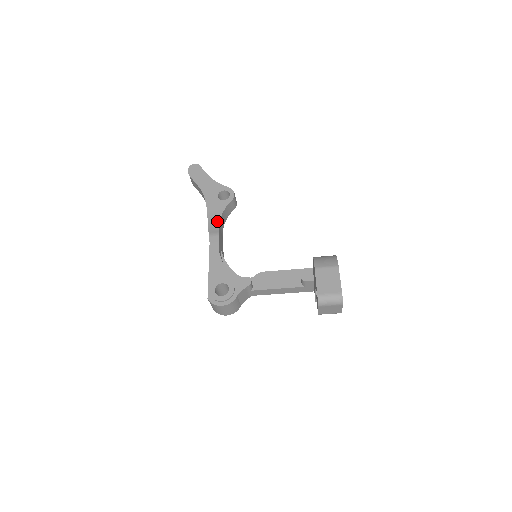
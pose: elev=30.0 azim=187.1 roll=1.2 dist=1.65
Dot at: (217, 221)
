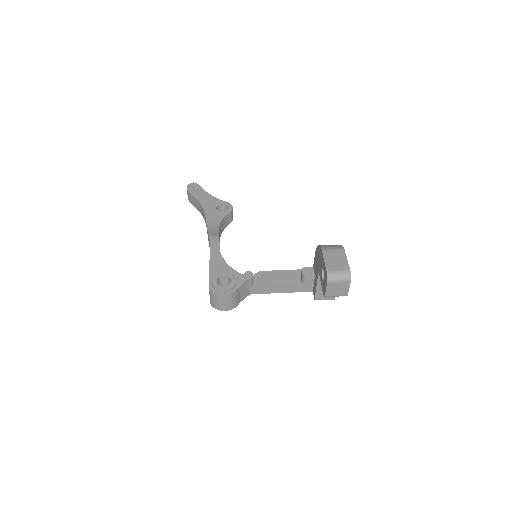
Dot at: (216, 227)
